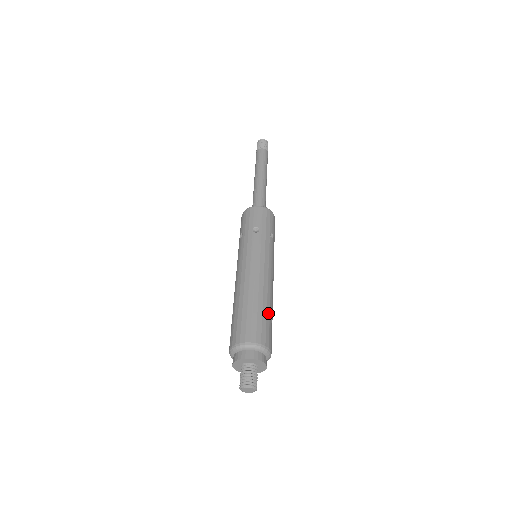
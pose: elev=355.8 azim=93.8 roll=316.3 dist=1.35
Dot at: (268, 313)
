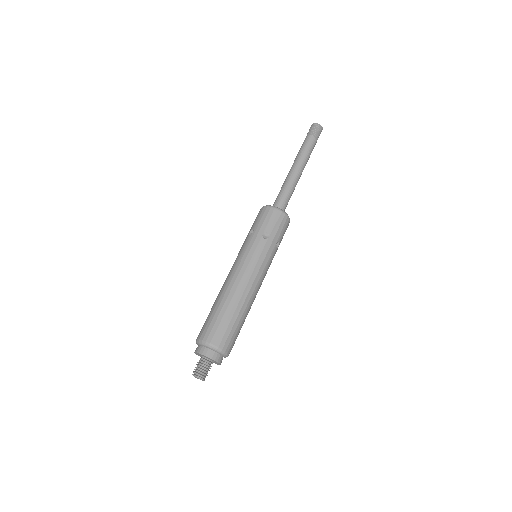
Dot at: (227, 313)
